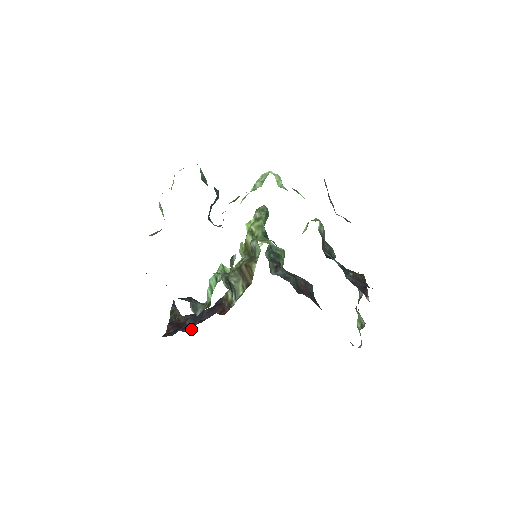
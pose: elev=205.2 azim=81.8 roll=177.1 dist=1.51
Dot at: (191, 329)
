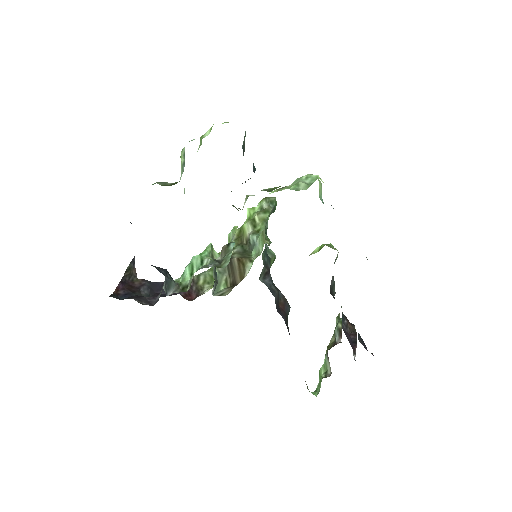
Dot at: (149, 303)
